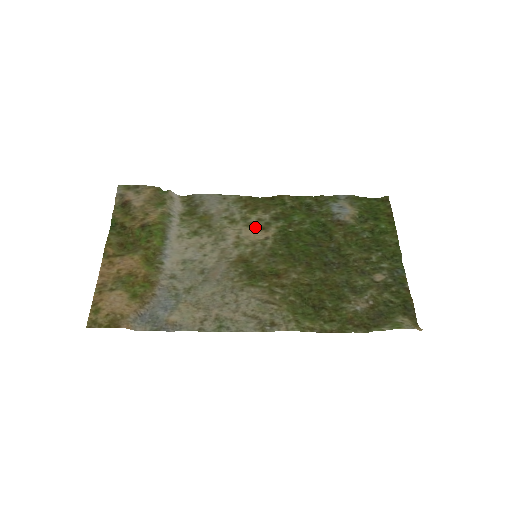
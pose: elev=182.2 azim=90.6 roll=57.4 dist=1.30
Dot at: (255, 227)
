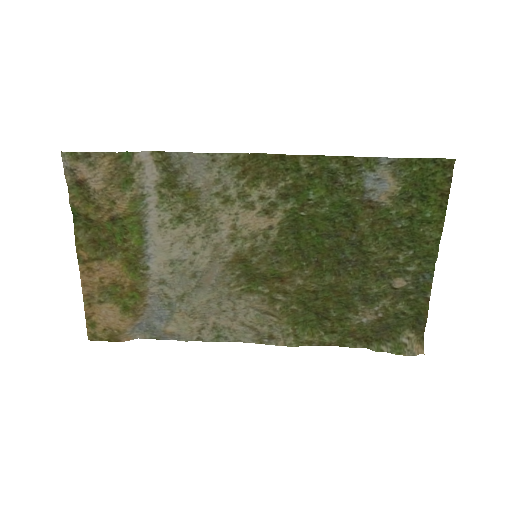
Dot at: (256, 210)
